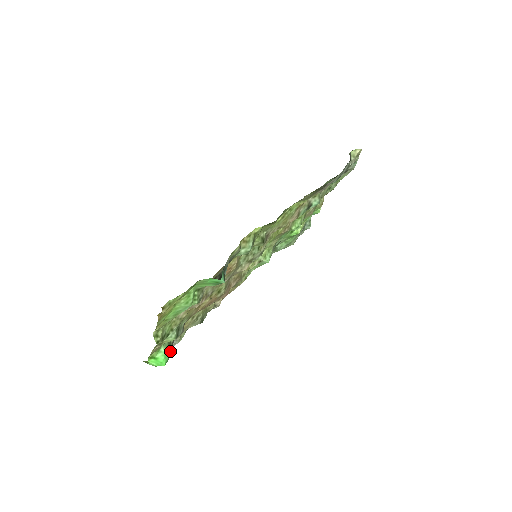
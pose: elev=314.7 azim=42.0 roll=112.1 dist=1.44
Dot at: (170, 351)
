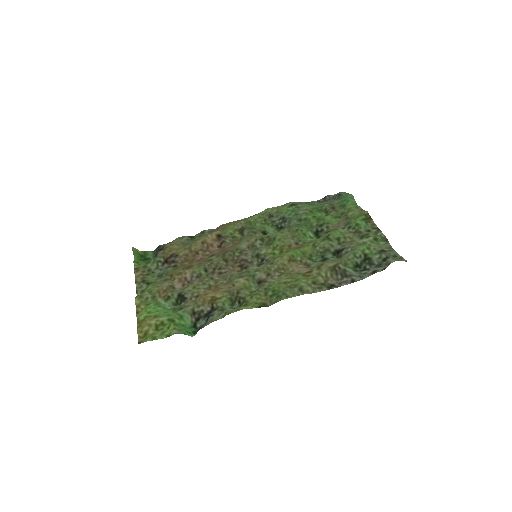
Dot at: occluded
